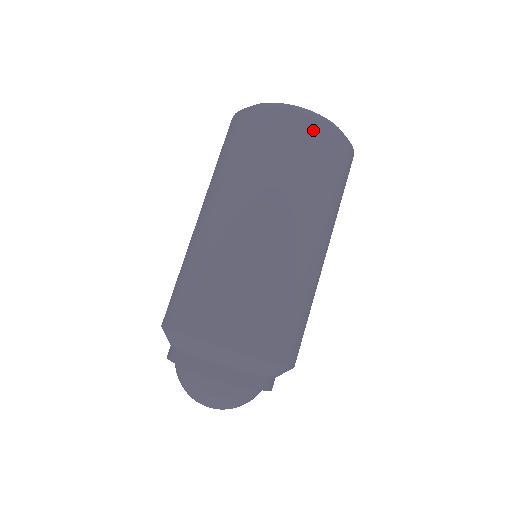
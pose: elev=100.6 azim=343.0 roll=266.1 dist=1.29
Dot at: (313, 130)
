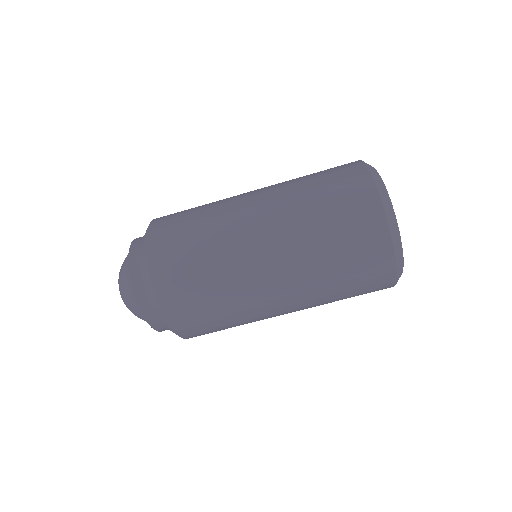
Dot at: (369, 210)
